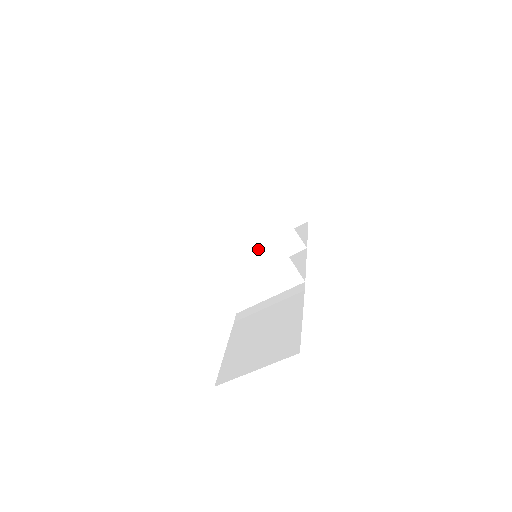
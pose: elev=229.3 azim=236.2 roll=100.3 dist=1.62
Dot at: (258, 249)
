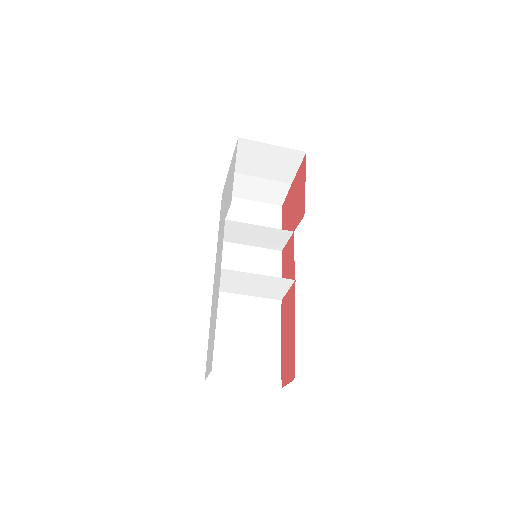
Dot at: (250, 234)
